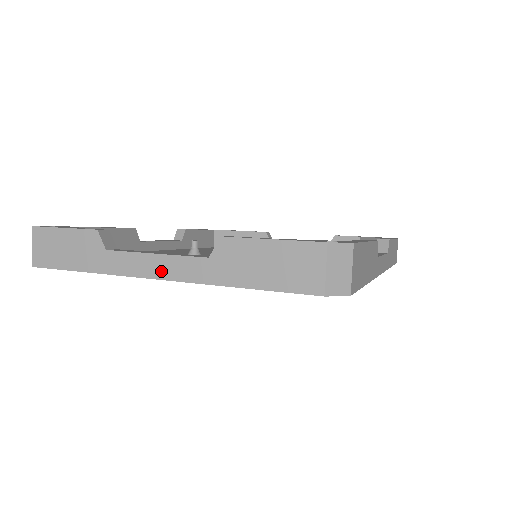
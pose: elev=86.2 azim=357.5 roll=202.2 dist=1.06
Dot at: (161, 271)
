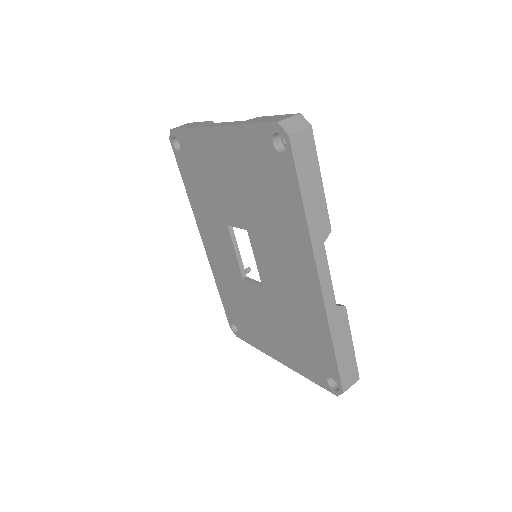
Dot at: (220, 125)
